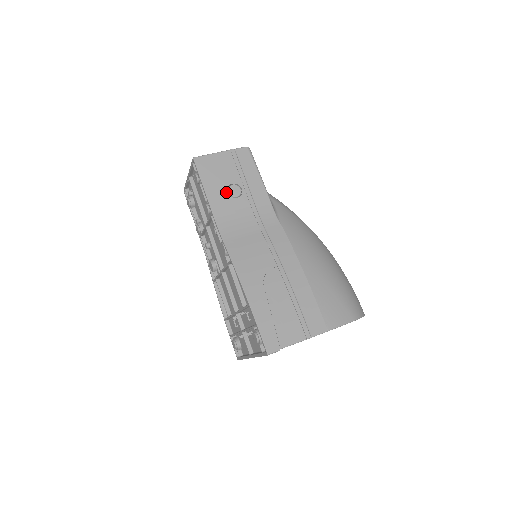
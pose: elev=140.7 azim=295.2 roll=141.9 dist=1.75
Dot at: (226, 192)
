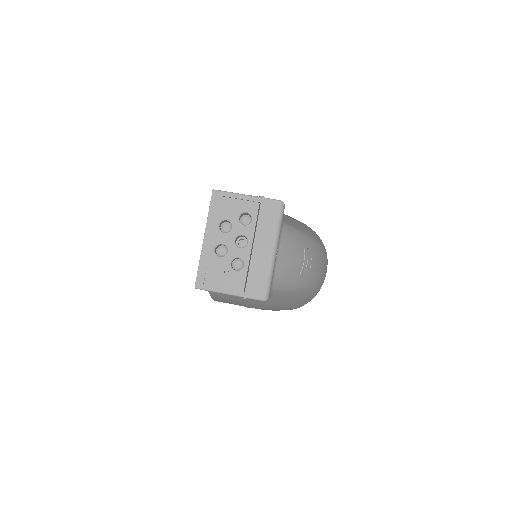
Dot at: occluded
